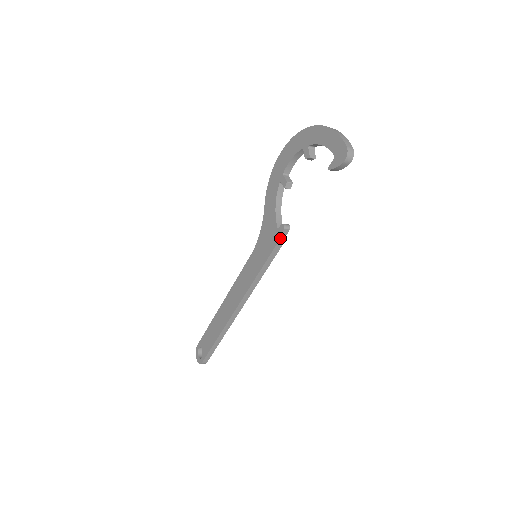
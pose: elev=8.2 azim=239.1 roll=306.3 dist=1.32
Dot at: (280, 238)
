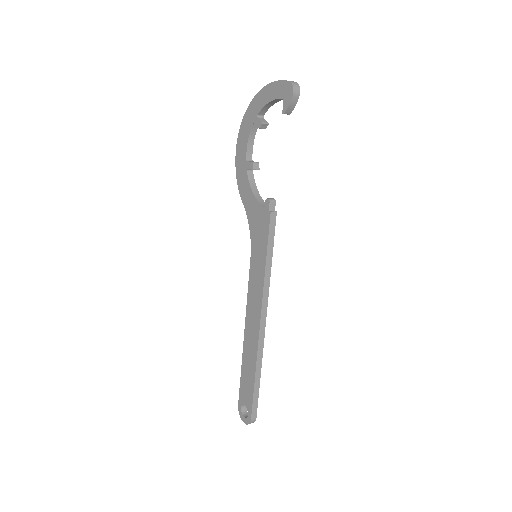
Dot at: (270, 213)
